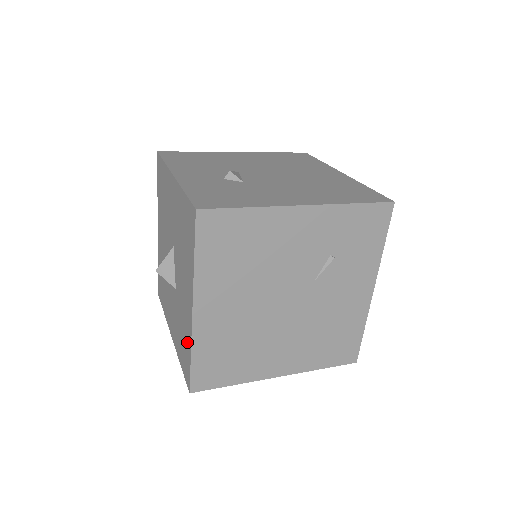
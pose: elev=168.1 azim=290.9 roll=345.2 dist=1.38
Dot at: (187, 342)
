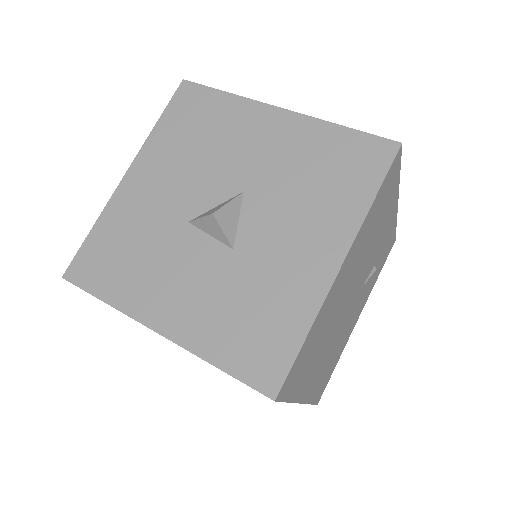
Dot at: (291, 316)
